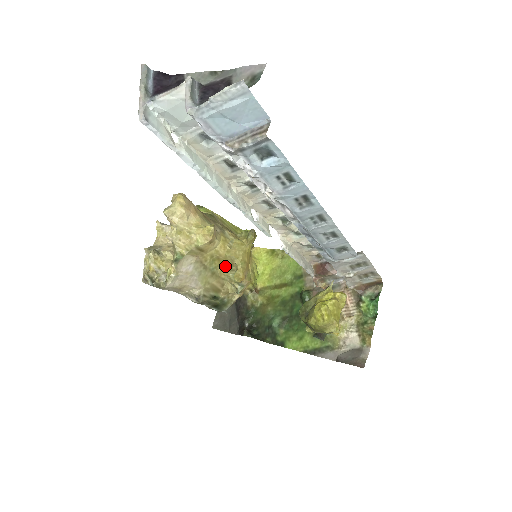
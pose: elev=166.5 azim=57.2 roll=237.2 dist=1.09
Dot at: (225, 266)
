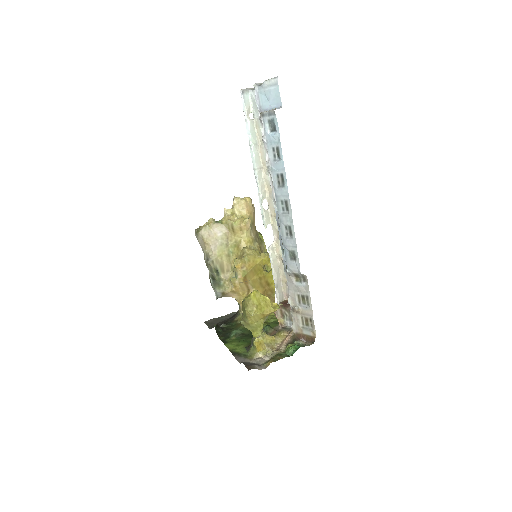
Dot at: (238, 257)
